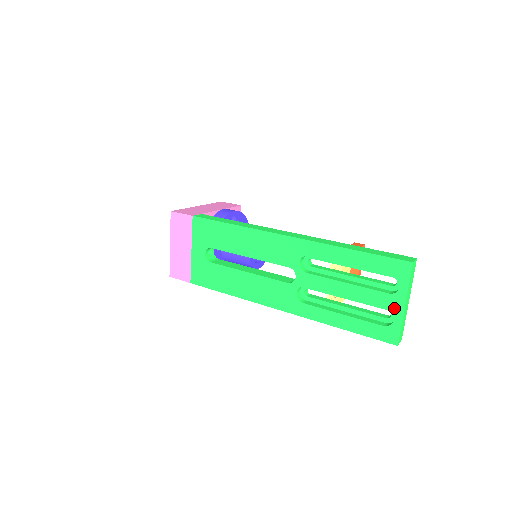
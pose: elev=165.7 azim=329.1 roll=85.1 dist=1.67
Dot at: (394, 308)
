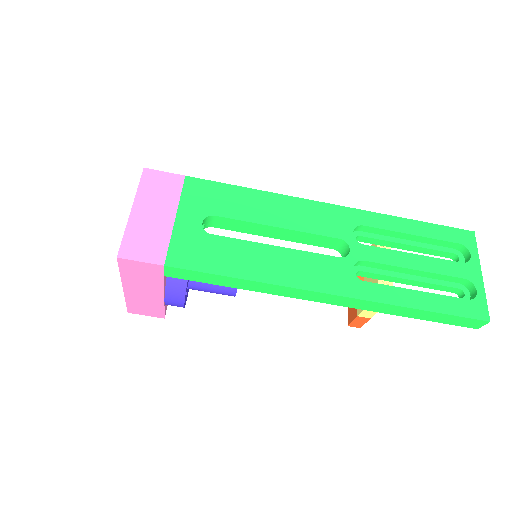
Dot at: (472, 278)
